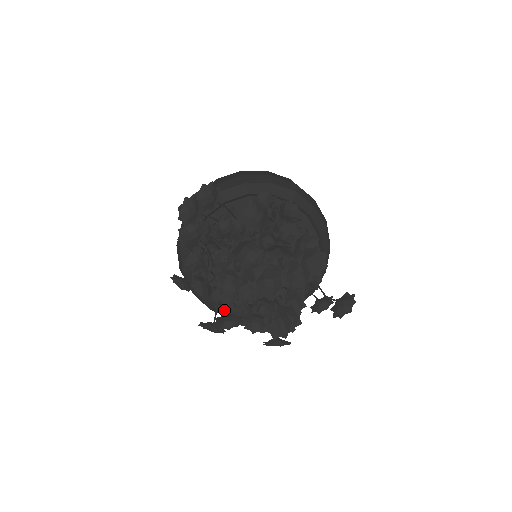
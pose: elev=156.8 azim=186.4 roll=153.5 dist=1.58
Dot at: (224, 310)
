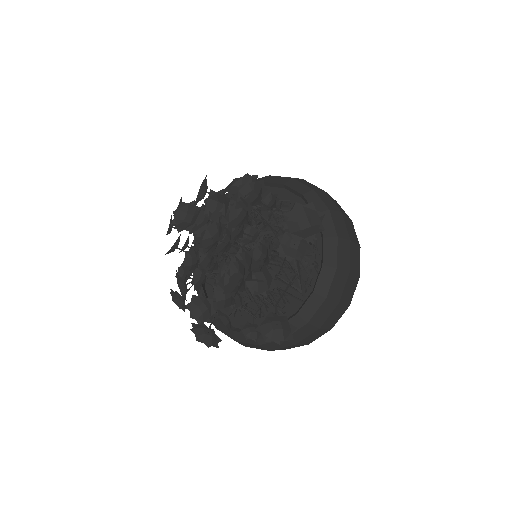
Dot at: occluded
